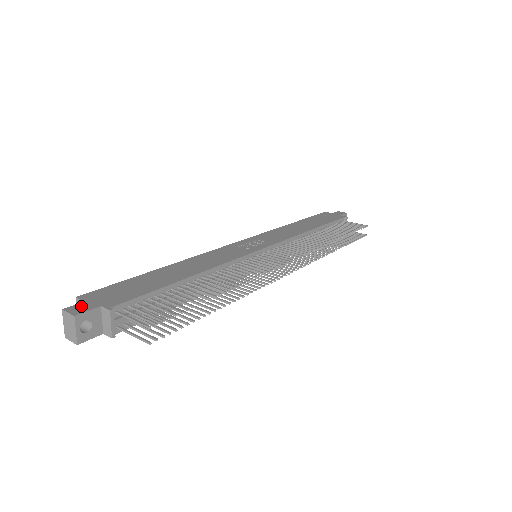
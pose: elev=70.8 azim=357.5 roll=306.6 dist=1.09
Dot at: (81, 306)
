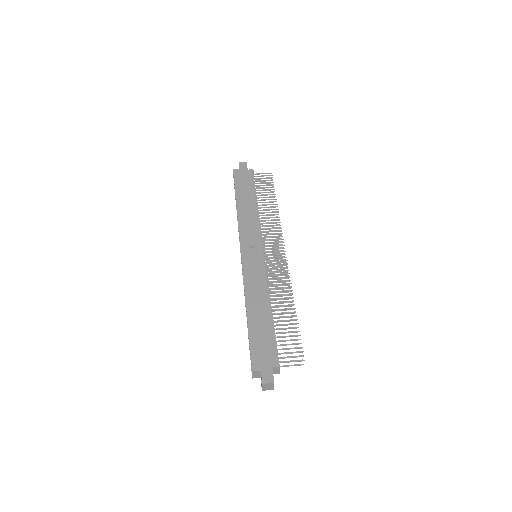
Dot at: (266, 375)
